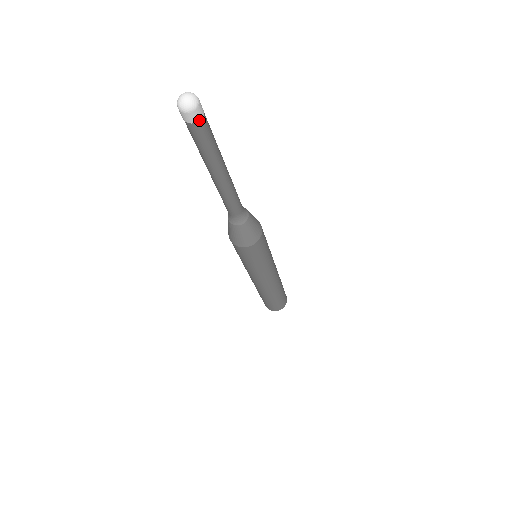
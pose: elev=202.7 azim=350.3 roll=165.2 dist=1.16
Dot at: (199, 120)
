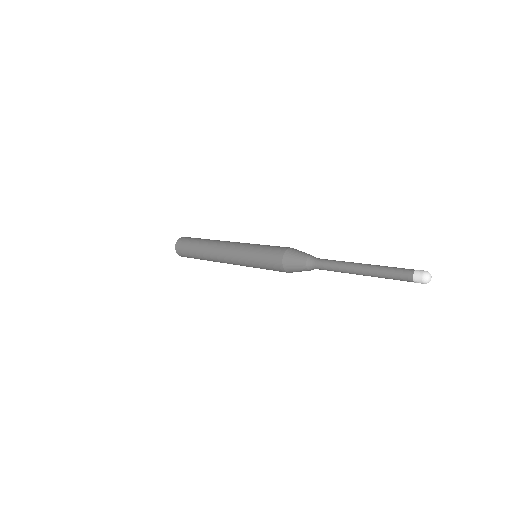
Dot at: occluded
